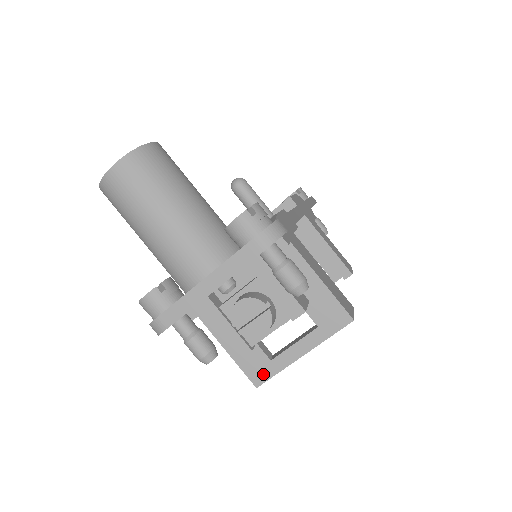
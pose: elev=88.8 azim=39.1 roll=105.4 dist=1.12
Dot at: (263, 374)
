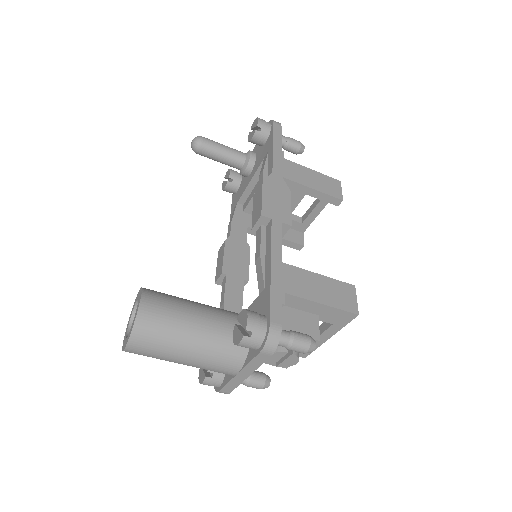
Dot at: occluded
